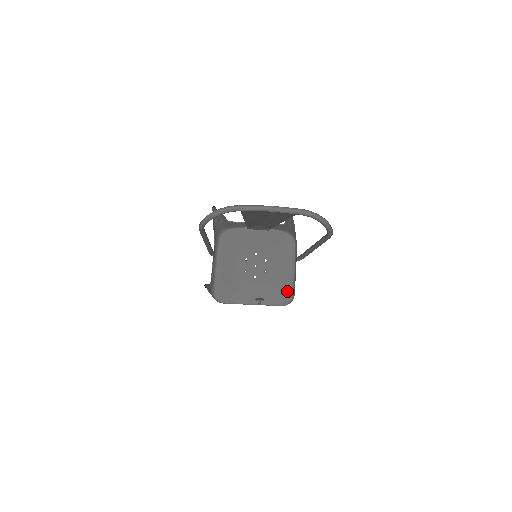
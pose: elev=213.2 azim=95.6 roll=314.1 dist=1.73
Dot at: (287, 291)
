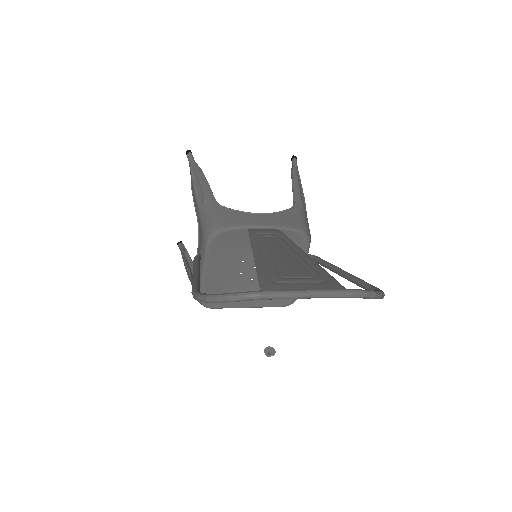
Dot at: occluded
